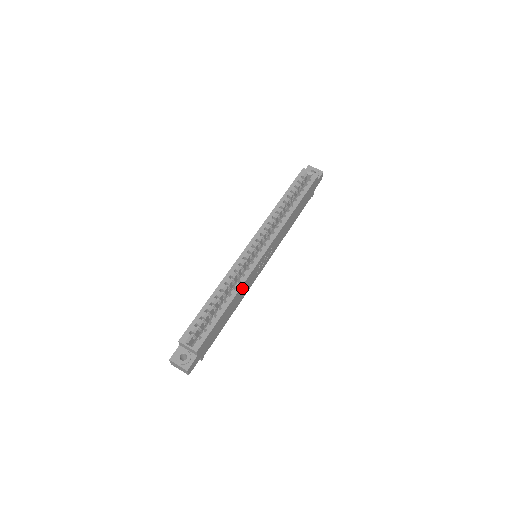
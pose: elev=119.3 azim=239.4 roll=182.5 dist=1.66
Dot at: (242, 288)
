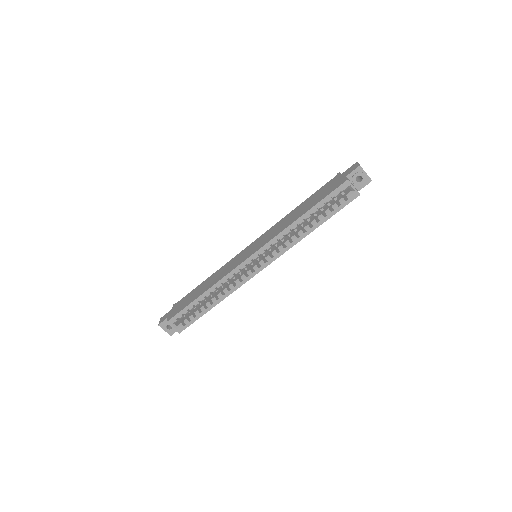
Dot at: occluded
